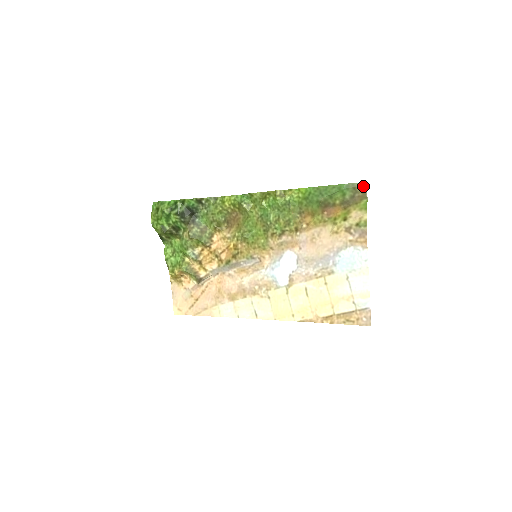
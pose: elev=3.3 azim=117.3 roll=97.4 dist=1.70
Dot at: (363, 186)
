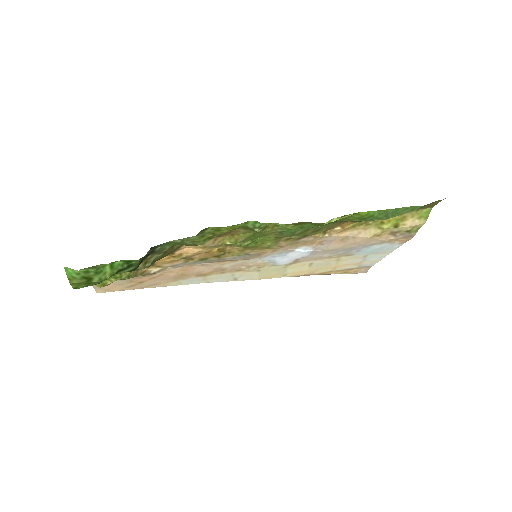
Dot at: (439, 201)
